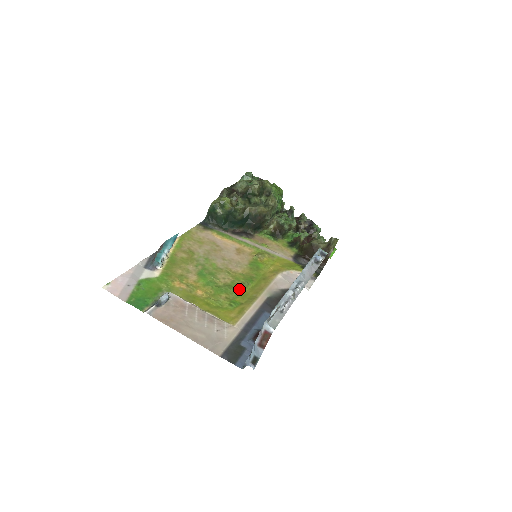
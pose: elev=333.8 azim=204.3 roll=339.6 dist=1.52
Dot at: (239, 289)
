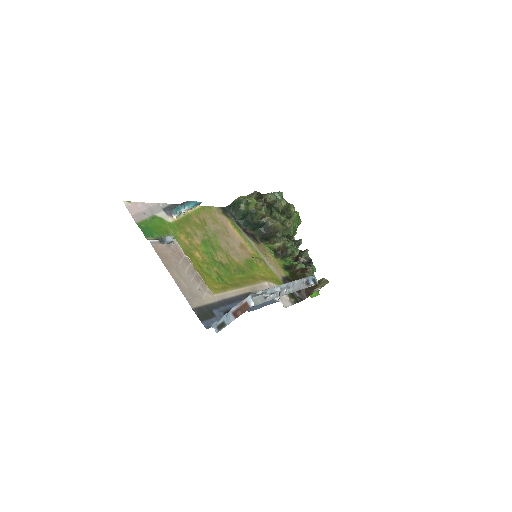
Dot at: (230, 272)
